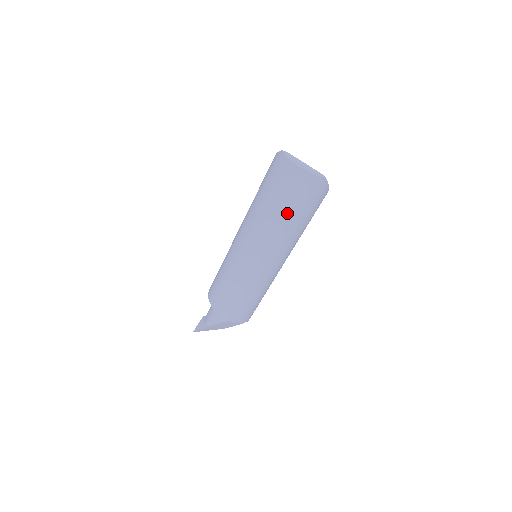
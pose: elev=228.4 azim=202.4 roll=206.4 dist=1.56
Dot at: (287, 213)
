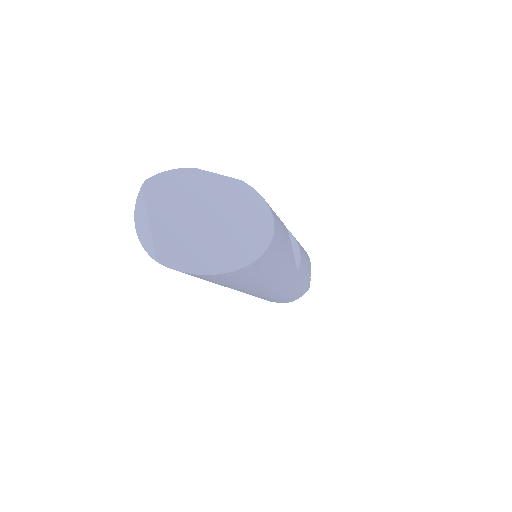
Dot at: occluded
